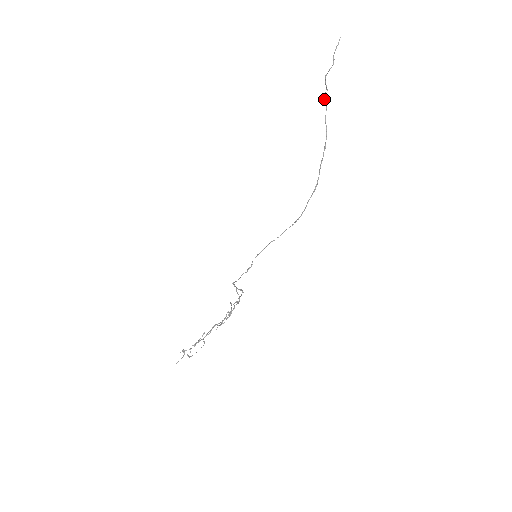
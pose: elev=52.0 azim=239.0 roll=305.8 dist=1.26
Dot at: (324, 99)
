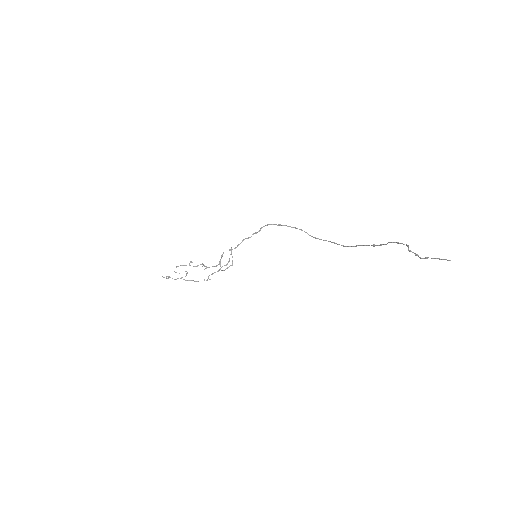
Dot at: (399, 243)
